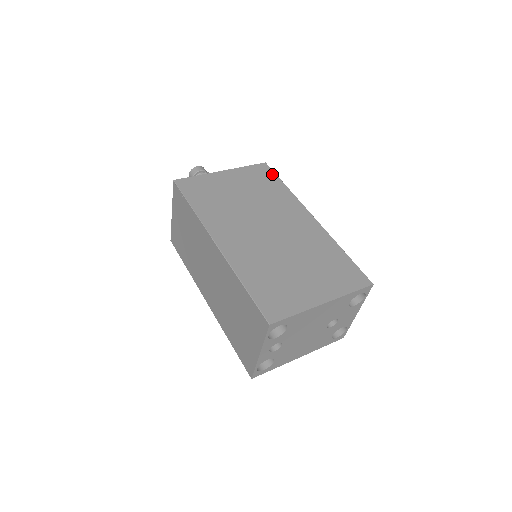
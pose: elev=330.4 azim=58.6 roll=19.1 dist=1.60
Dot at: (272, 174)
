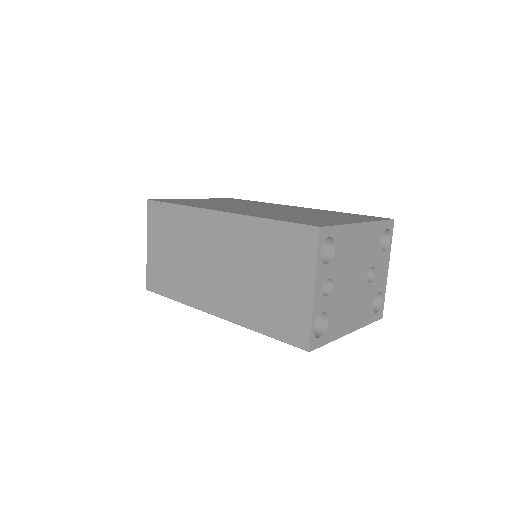
Dot at: occluded
